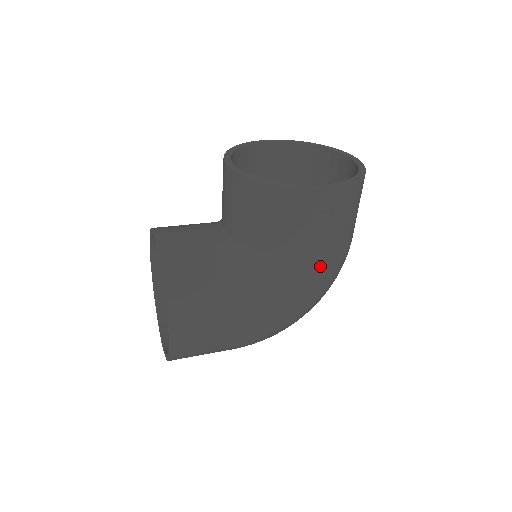
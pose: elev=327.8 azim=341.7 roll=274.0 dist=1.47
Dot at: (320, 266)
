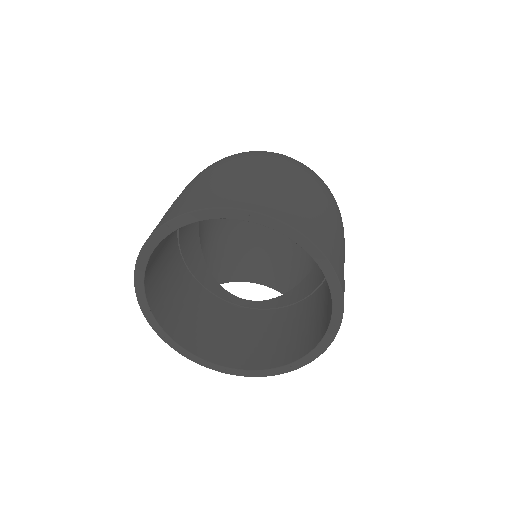
Dot at: occluded
